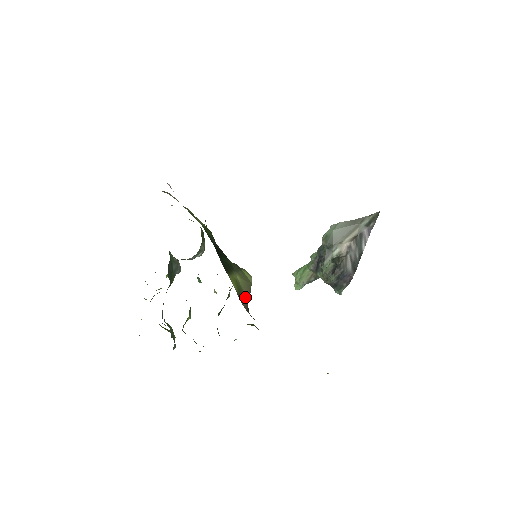
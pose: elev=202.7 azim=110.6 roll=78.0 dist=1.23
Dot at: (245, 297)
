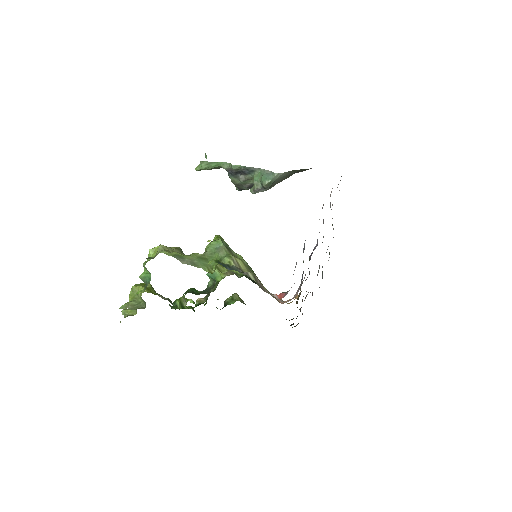
Dot at: occluded
